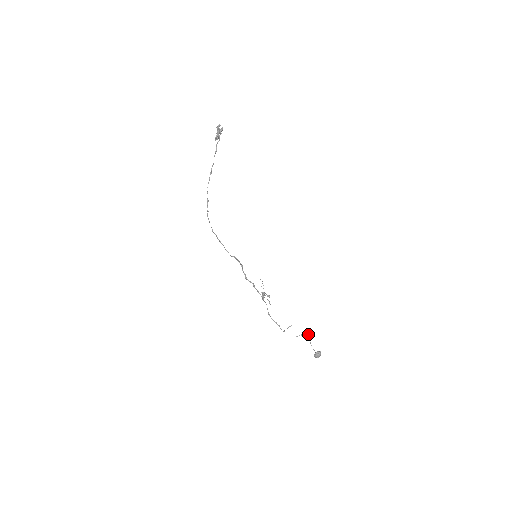
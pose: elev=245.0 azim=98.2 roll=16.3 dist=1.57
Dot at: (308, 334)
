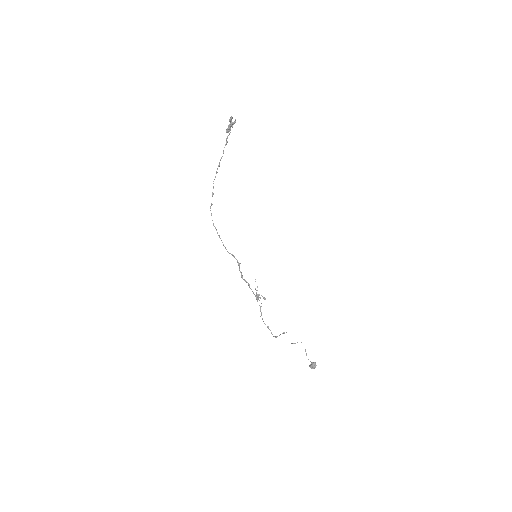
Dot at: occluded
